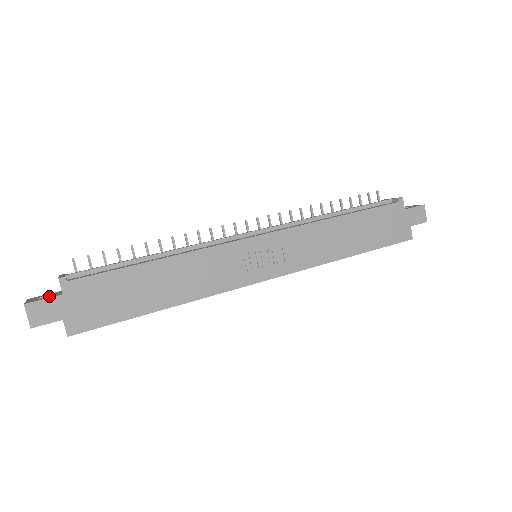
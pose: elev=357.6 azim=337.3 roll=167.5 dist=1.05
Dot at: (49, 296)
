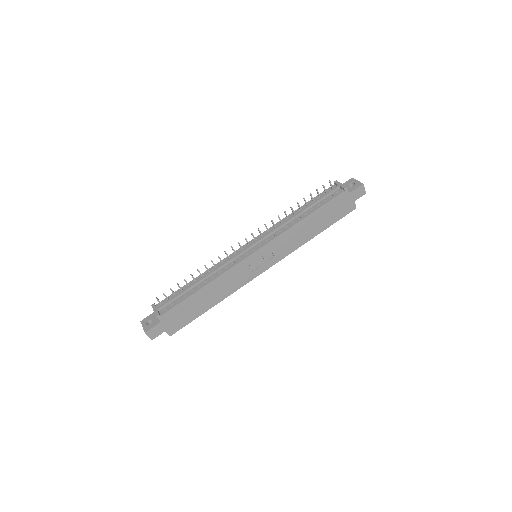
Dot at: (153, 322)
